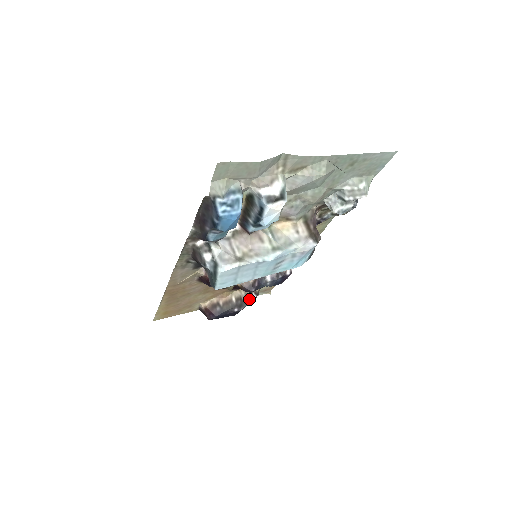
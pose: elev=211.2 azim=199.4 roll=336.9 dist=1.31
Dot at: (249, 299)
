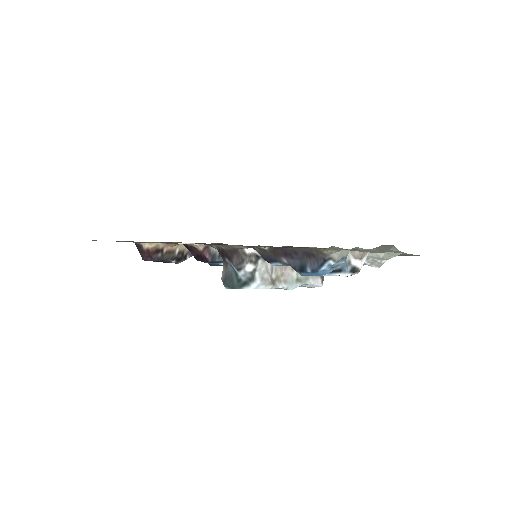
Dot at: (189, 256)
